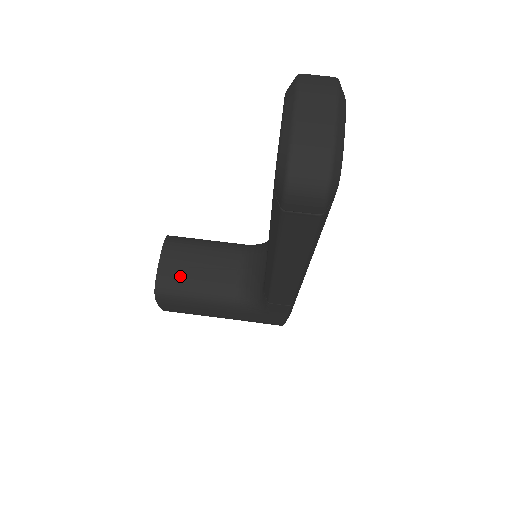
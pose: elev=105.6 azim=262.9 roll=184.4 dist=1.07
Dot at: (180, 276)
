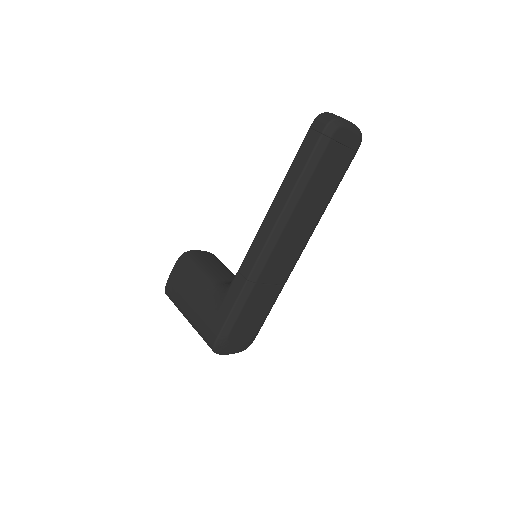
Dot at: (204, 258)
